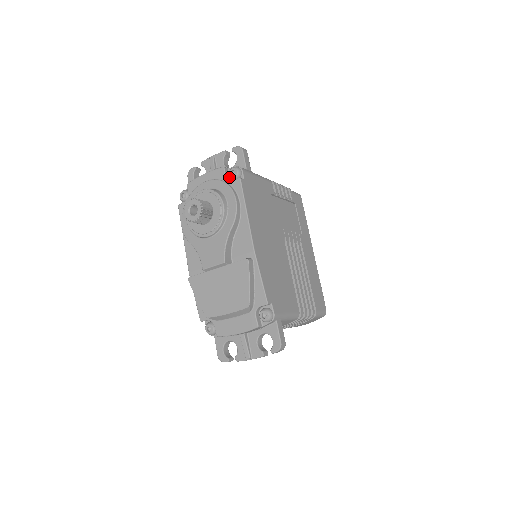
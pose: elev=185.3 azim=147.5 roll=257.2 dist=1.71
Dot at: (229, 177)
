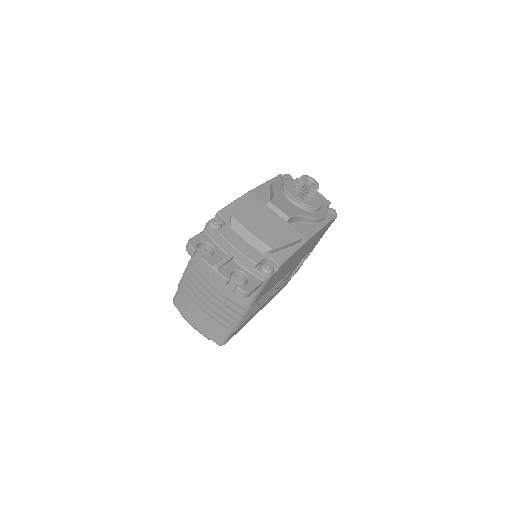
Dot at: occluded
